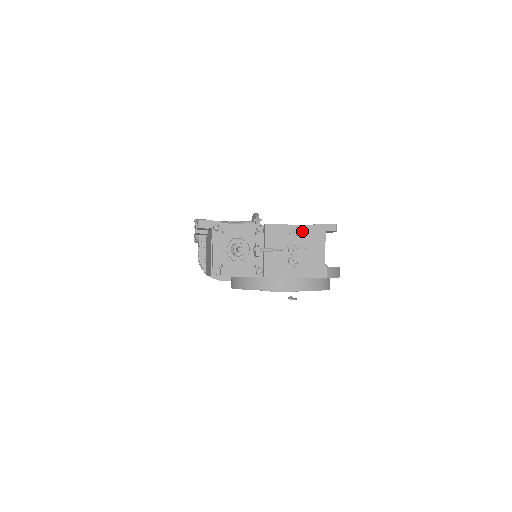
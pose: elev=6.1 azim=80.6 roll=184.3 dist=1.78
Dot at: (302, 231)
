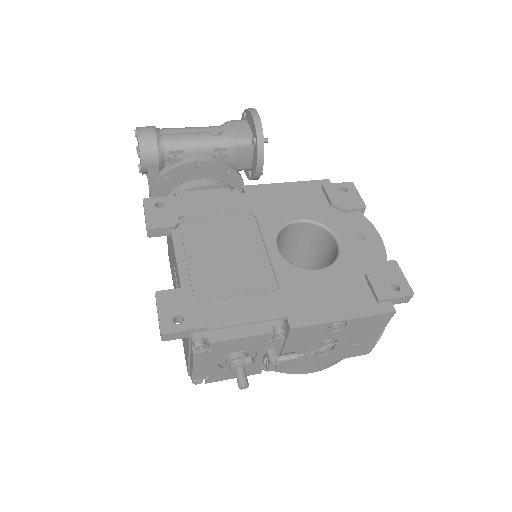
Dot at: (353, 324)
